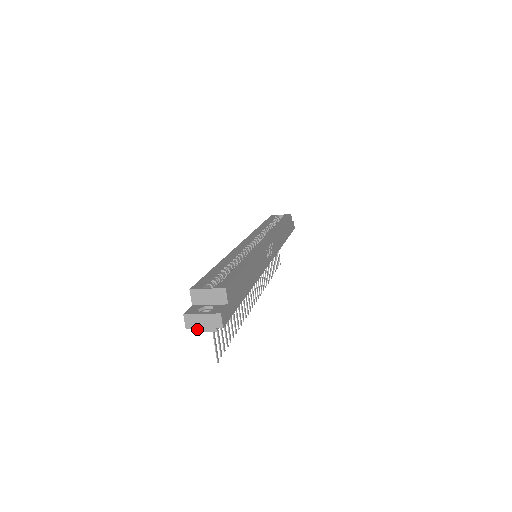
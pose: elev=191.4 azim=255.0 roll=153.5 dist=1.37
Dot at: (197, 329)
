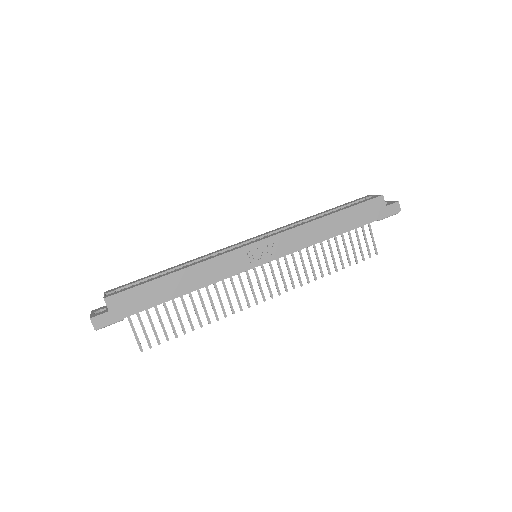
Dot at: occluded
